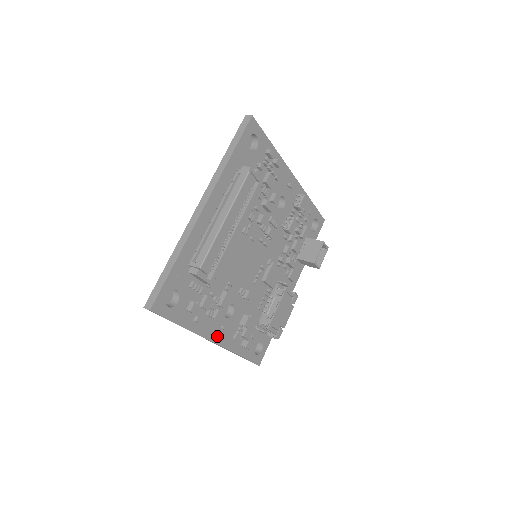
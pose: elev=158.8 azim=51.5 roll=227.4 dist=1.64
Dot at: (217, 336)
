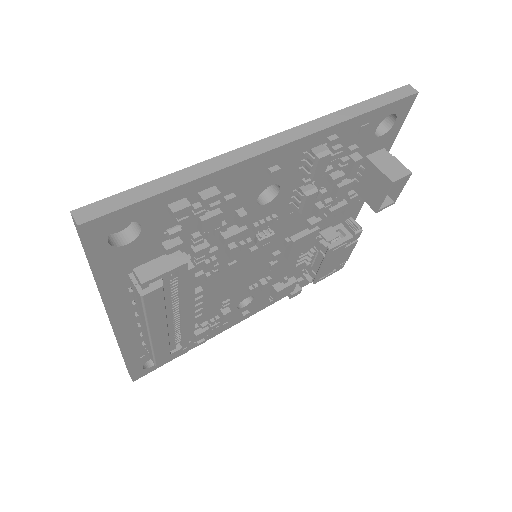
Dot at: (242, 317)
